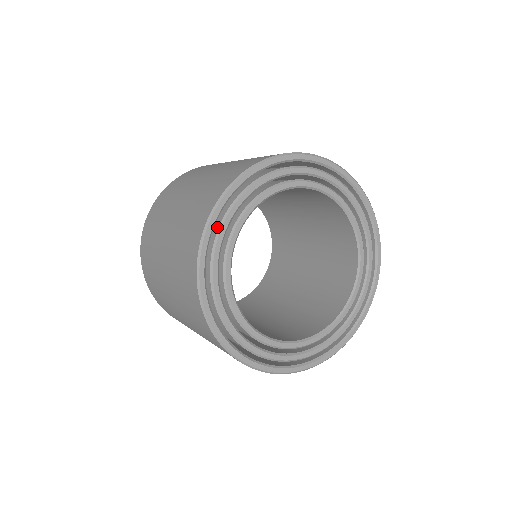
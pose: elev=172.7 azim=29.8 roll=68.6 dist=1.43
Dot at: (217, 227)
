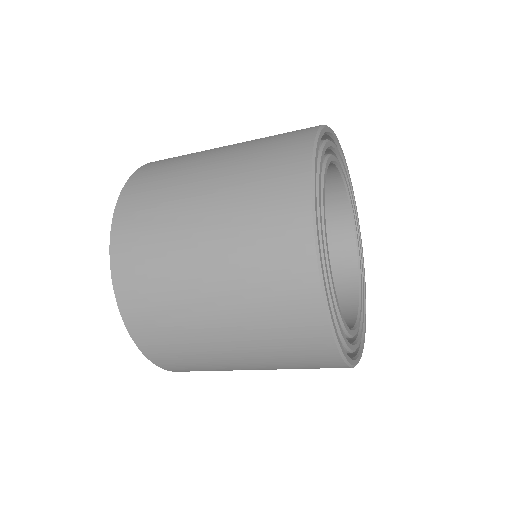
Dot at: occluded
